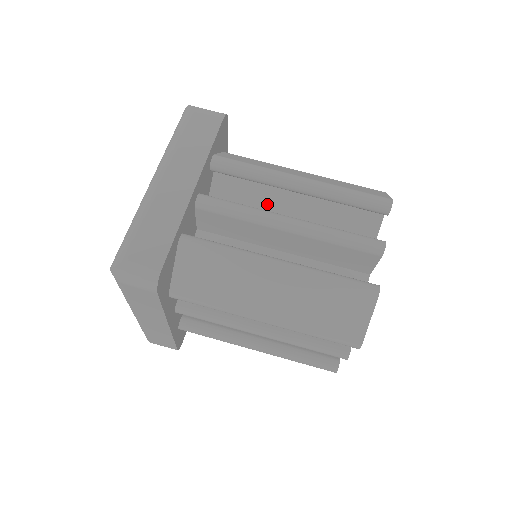
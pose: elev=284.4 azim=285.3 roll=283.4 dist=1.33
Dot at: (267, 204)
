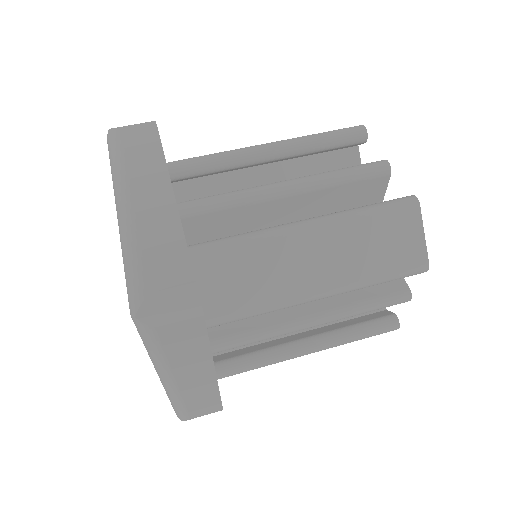
Dot at: occluded
